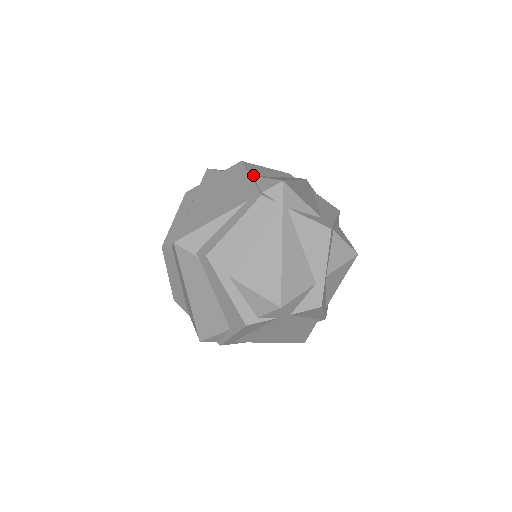
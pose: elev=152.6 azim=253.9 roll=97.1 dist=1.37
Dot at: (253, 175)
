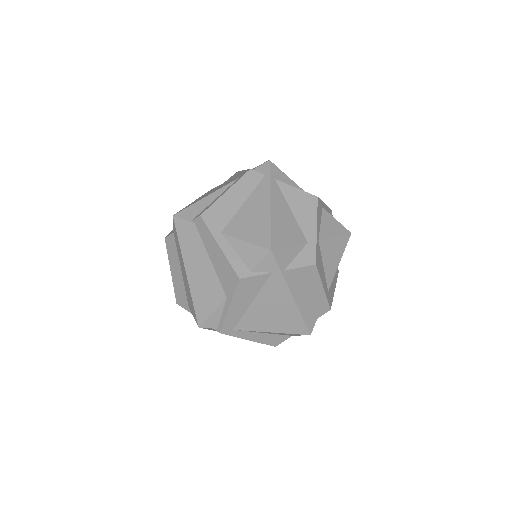
Dot at: occluded
